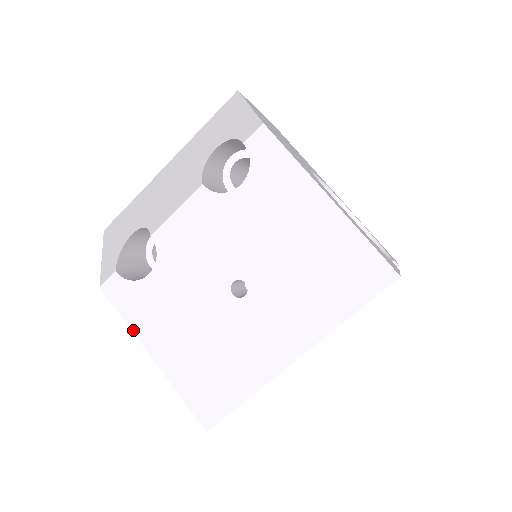
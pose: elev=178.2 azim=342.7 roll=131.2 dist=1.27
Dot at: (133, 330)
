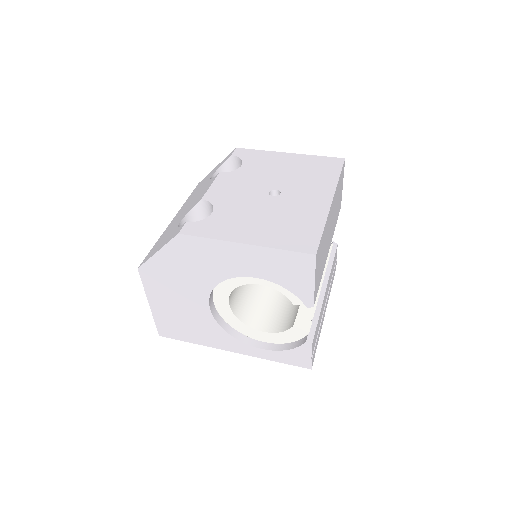
Dot at: (220, 239)
